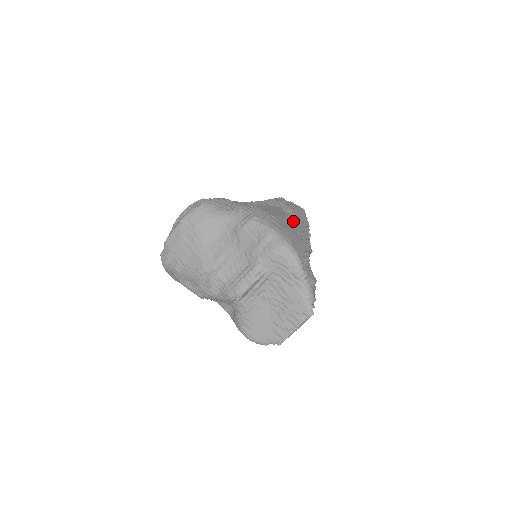
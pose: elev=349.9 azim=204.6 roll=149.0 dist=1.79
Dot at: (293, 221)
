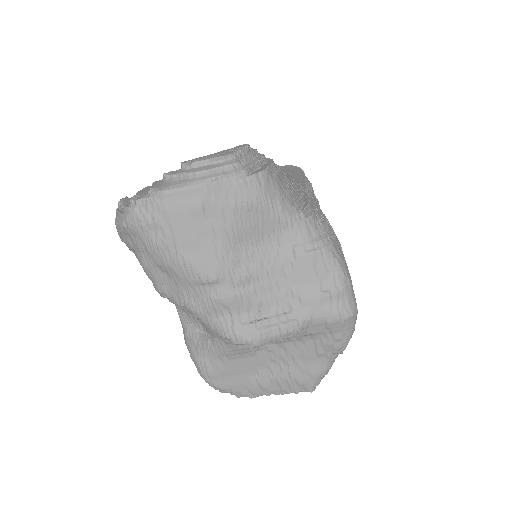
Dot at: occluded
